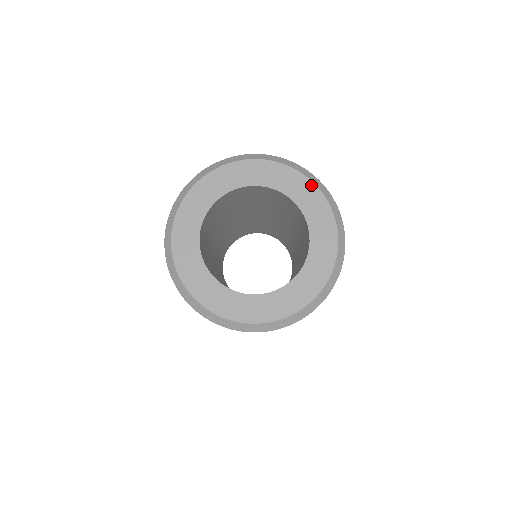
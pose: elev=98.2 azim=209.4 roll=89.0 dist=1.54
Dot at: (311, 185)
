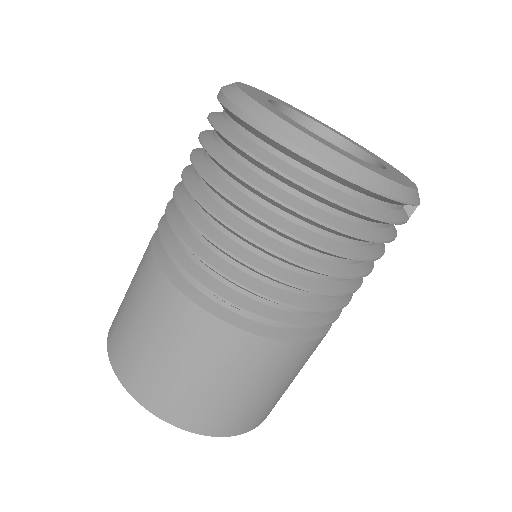
Dot at: (325, 124)
